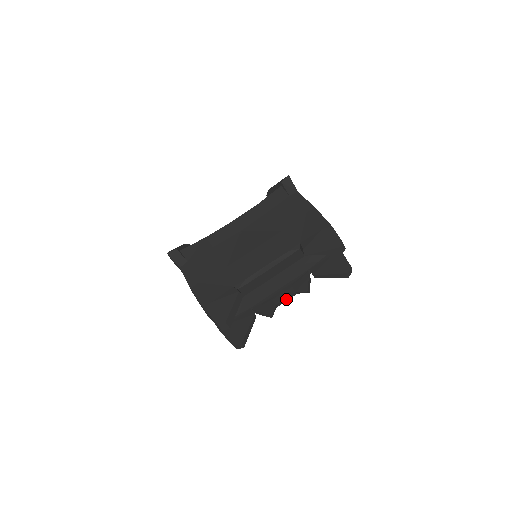
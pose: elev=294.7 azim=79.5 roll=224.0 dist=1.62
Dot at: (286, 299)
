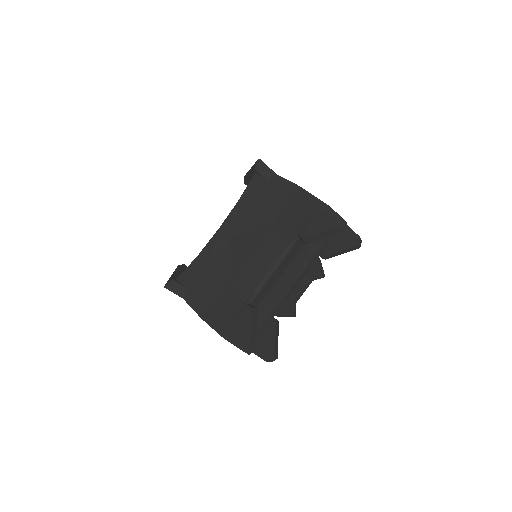
Dot at: (303, 291)
